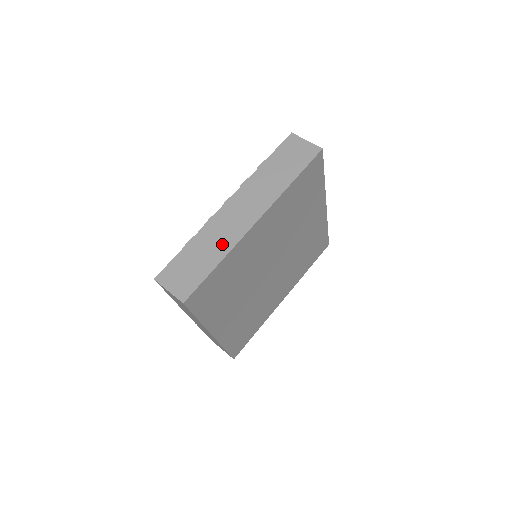
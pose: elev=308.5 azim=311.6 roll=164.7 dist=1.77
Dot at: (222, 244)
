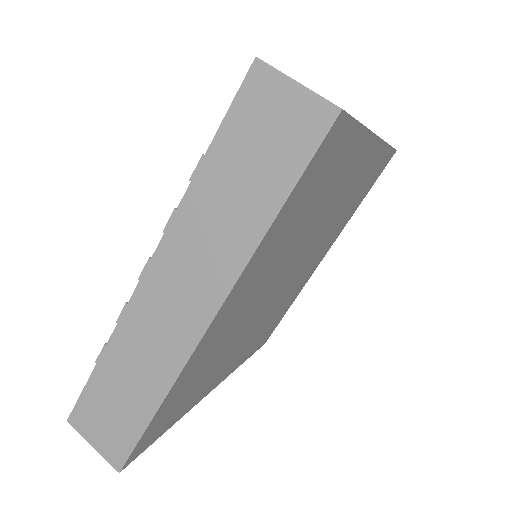
Dot at: (155, 369)
